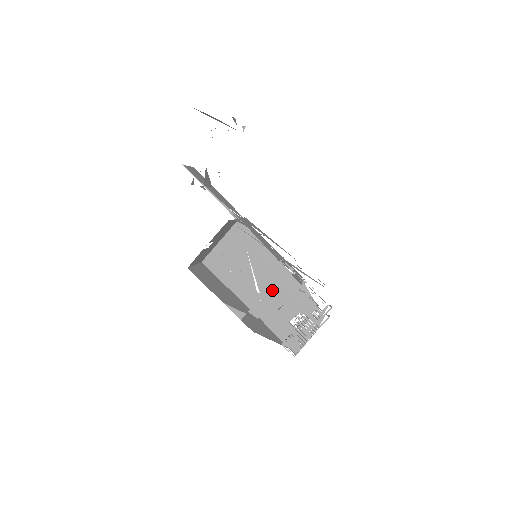
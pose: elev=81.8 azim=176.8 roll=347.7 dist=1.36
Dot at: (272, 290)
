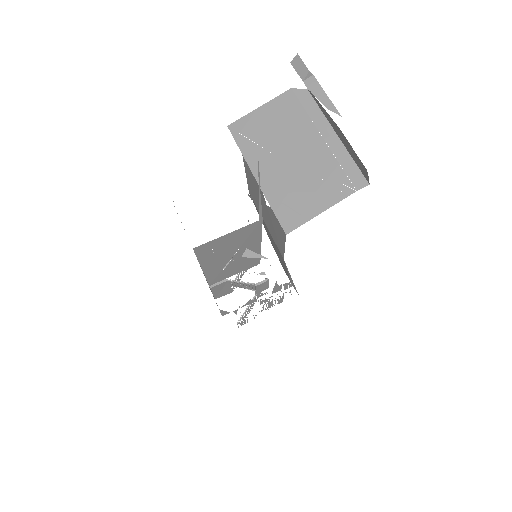
Dot at: occluded
